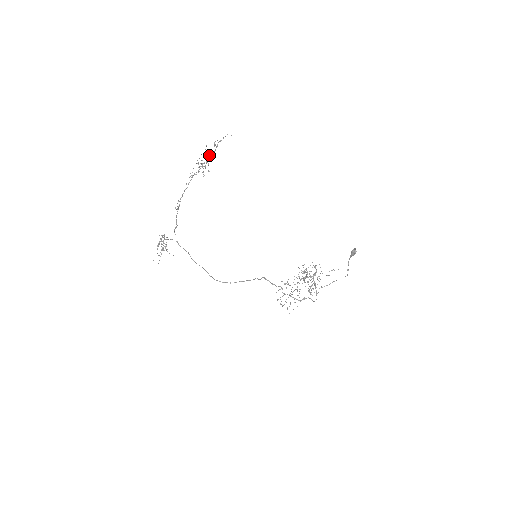
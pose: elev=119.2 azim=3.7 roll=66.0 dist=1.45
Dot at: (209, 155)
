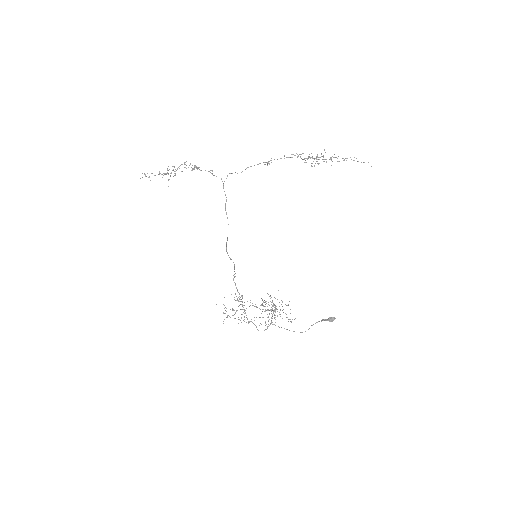
Dot at: (330, 159)
